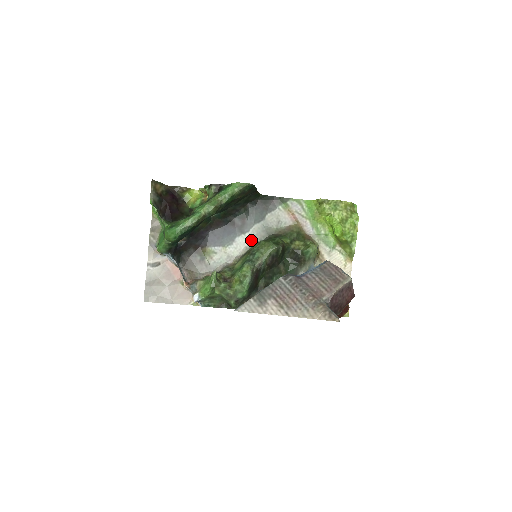
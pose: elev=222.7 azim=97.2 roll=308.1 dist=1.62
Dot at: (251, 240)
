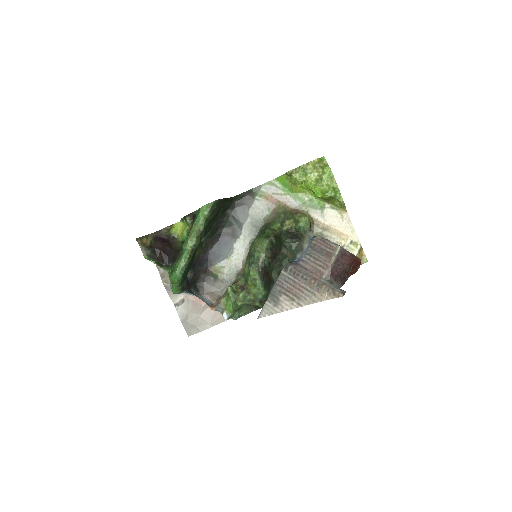
Dot at: (247, 240)
